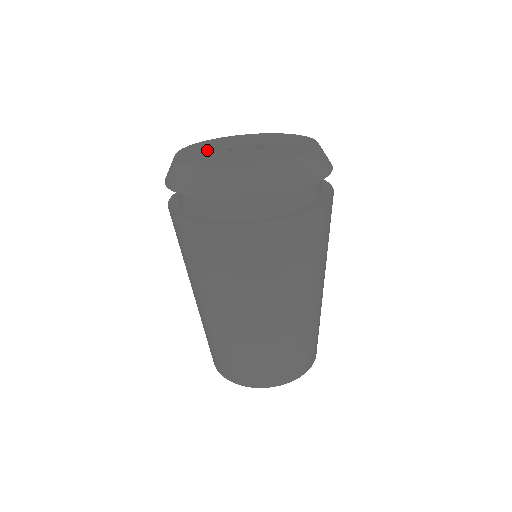
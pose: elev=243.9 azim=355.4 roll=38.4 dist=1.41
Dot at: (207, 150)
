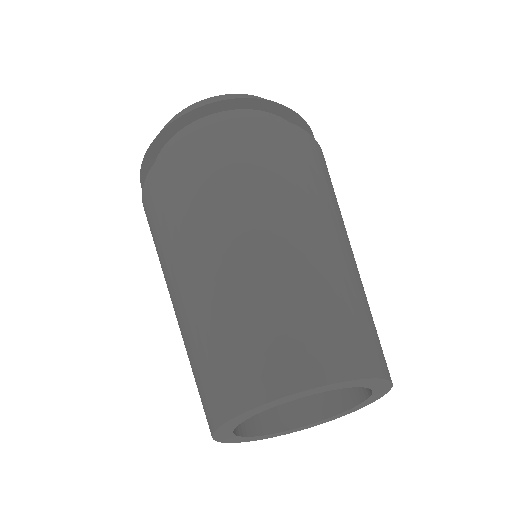
Dot at: occluded
